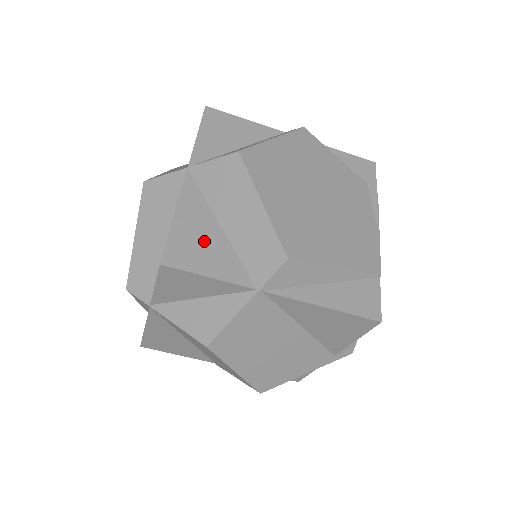
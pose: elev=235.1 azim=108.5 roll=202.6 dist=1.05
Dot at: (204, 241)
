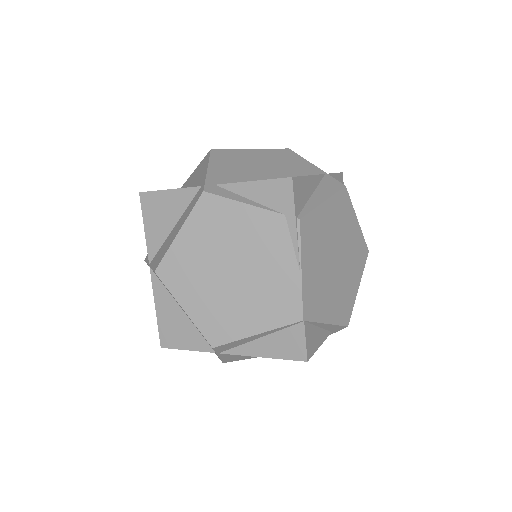
Dot at: (177, 324)
